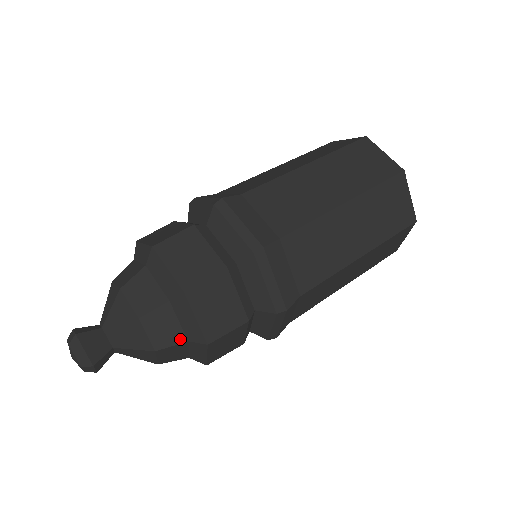
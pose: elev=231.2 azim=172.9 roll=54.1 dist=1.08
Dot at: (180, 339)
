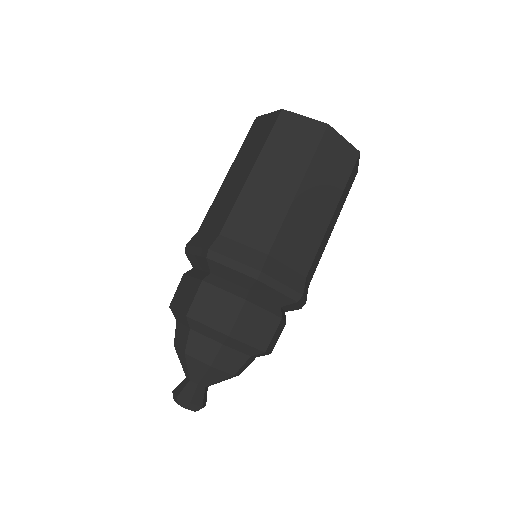
Dot at: (245, 359)
